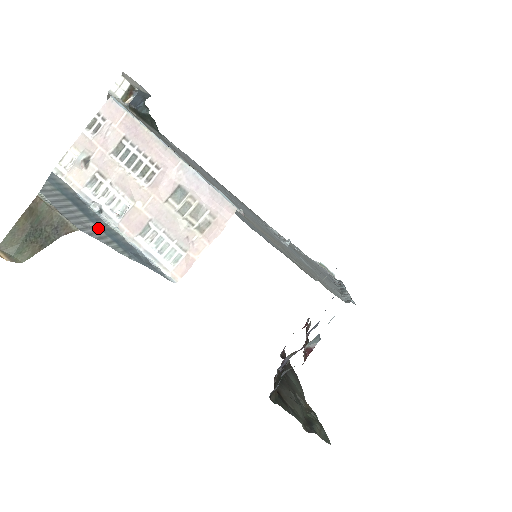
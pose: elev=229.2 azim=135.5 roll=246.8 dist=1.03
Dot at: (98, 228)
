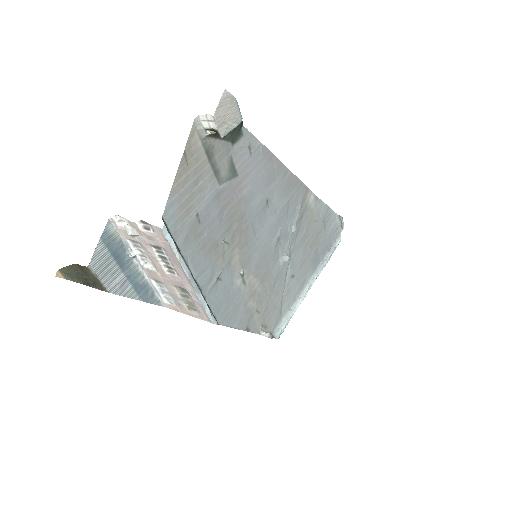
Dot at: (125, 278)
